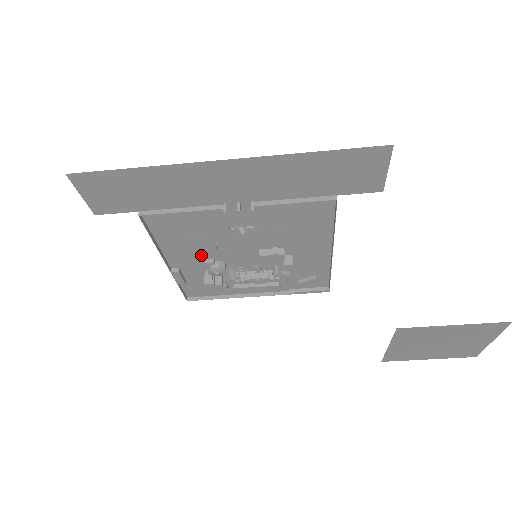
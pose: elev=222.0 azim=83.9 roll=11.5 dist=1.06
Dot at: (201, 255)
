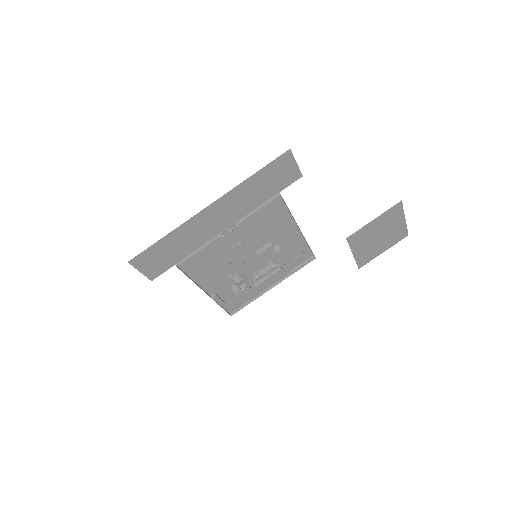
Dot at: (224, 275)
